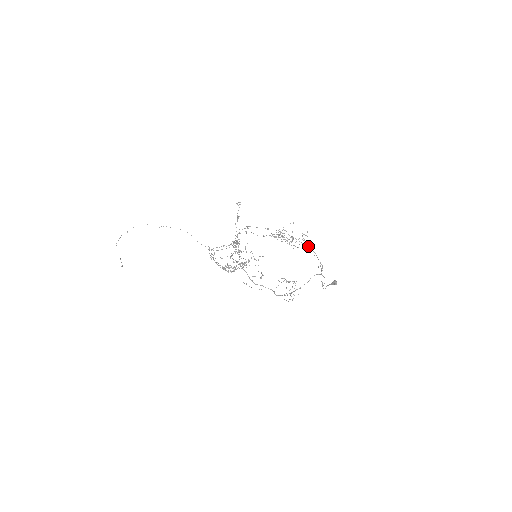
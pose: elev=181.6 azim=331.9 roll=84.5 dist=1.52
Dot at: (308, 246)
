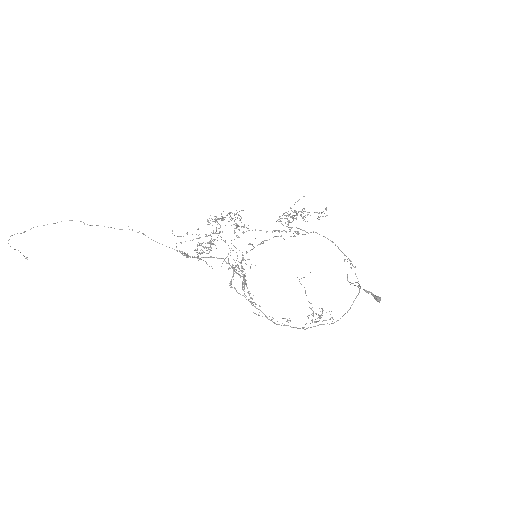
Dot at: occluded
